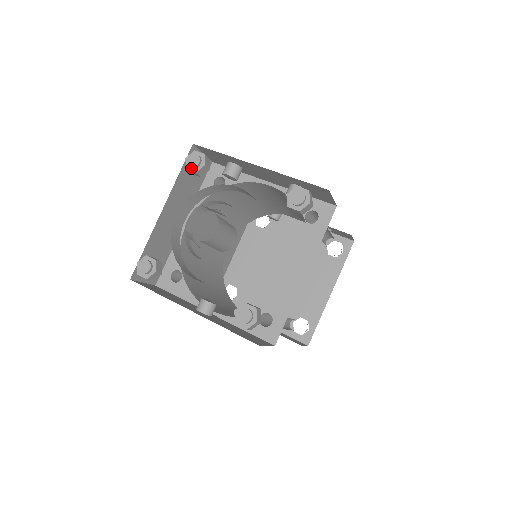
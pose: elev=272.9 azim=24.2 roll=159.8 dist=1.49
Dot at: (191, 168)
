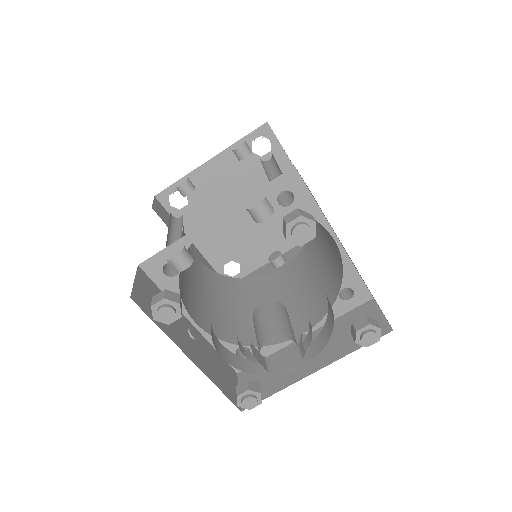
Dot at: (171, 319)
